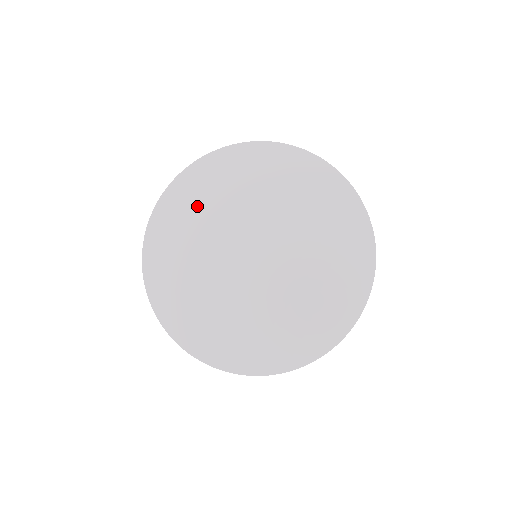
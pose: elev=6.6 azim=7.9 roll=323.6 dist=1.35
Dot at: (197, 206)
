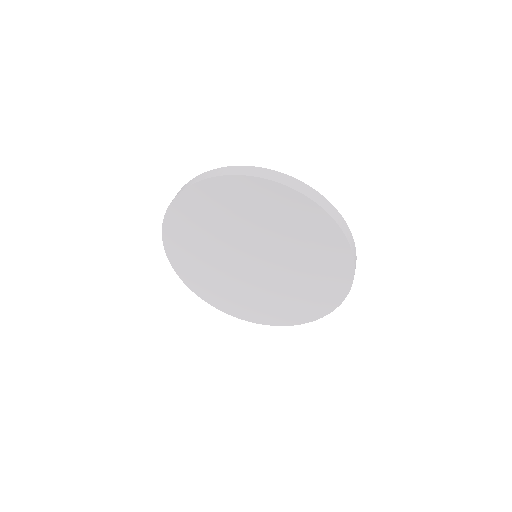
Dot at: (247, 207)
